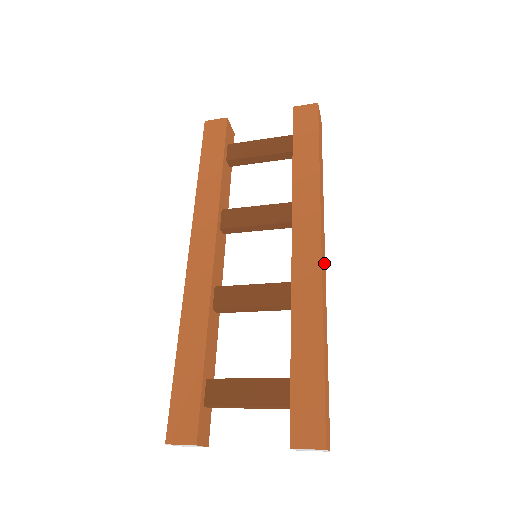
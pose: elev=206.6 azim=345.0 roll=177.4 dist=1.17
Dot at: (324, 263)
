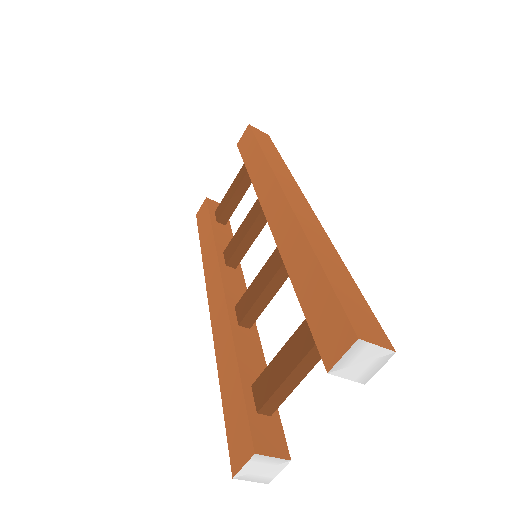
Dot at: (305, 206)
